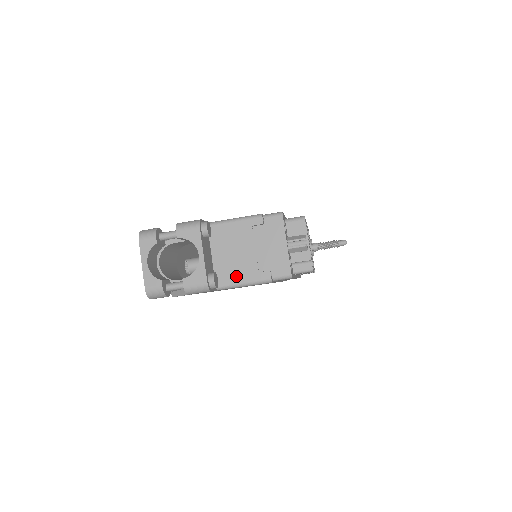
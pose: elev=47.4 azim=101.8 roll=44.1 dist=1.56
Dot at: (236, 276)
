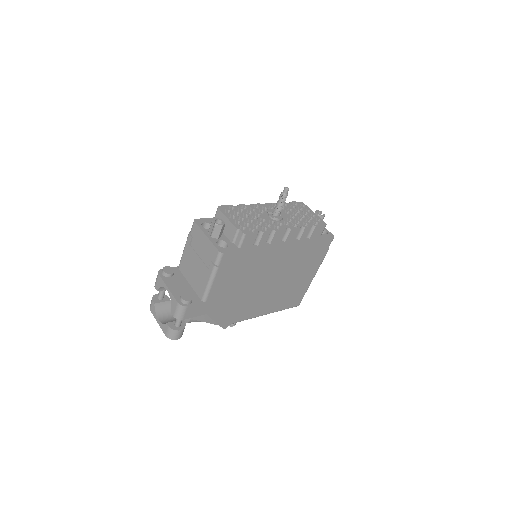
Dot at: (203, 283)
